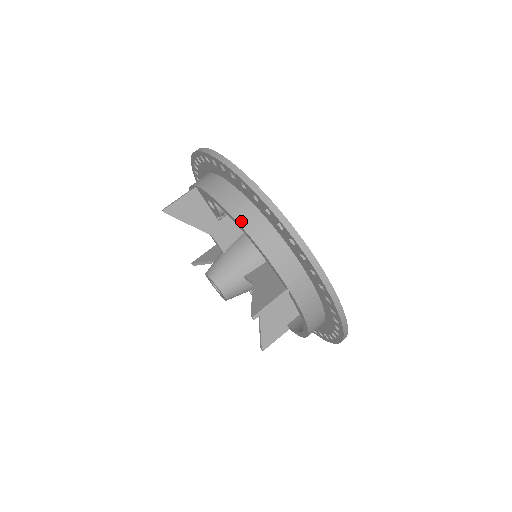
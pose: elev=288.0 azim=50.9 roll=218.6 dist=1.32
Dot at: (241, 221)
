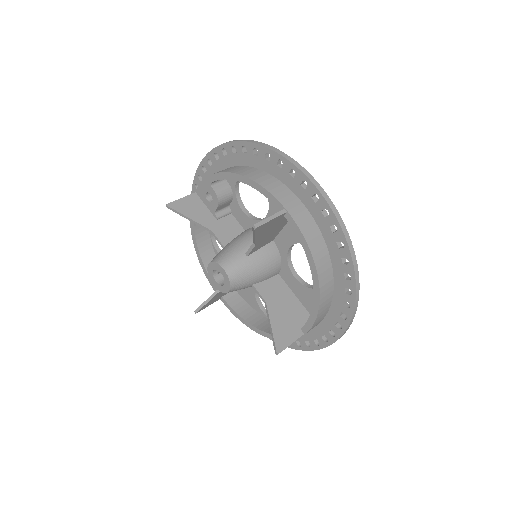
Dot at: (235, 172)
